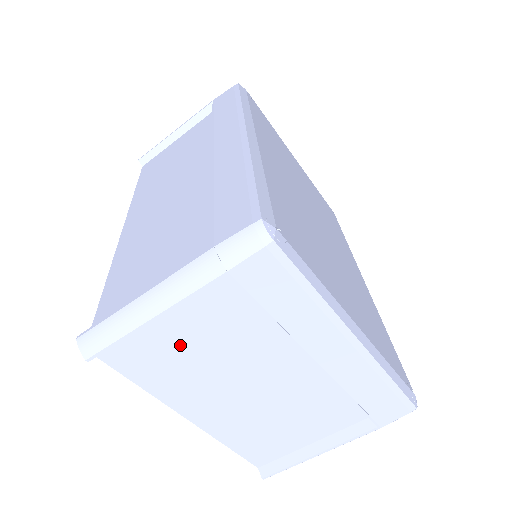
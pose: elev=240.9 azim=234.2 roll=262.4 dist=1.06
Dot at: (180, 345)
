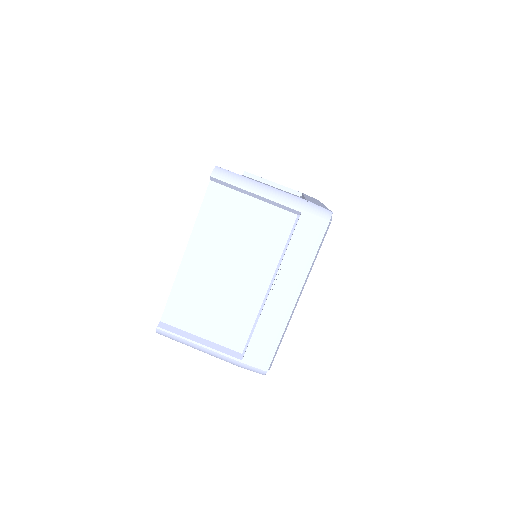
Dot at: (241, 217)
